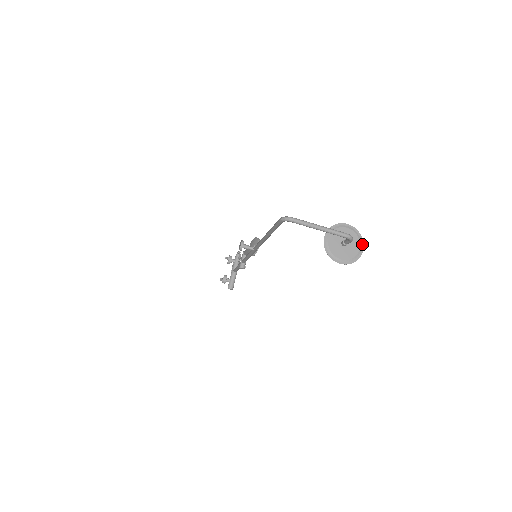
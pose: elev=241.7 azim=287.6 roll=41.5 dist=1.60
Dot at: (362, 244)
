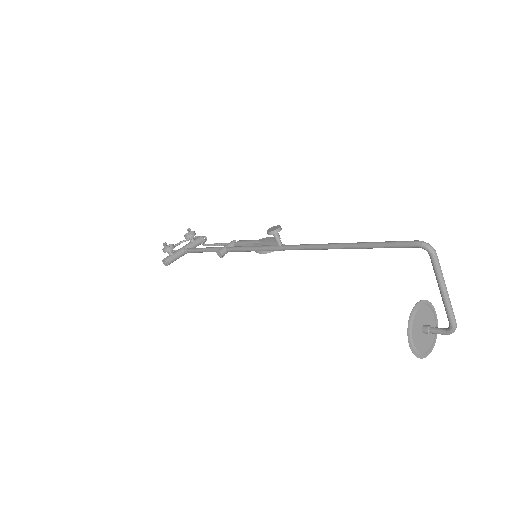
Dot at: (433, 346)
